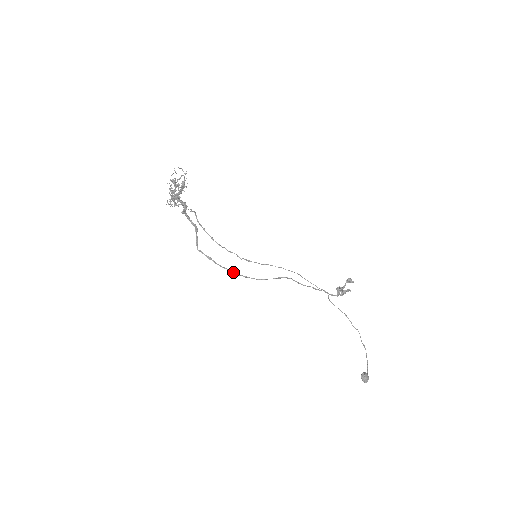
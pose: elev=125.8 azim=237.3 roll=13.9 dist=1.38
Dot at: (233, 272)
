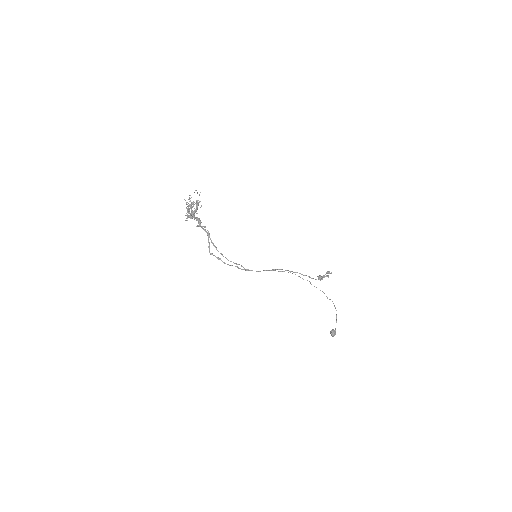
Dot at: occluded
